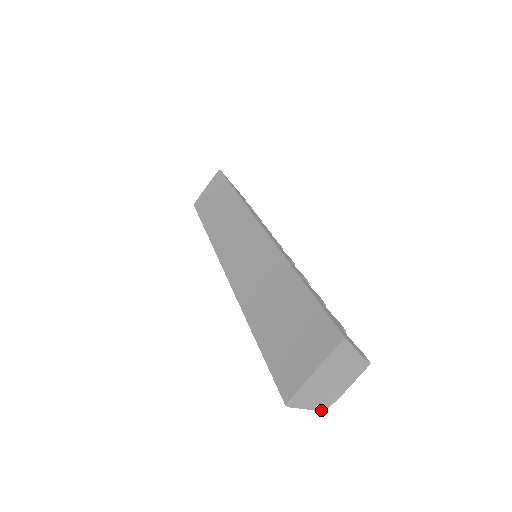
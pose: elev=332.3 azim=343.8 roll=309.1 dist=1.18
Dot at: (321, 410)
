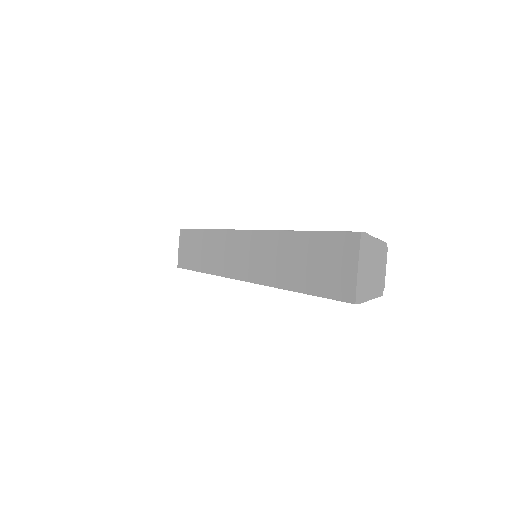
Dot at: (379, 296)
